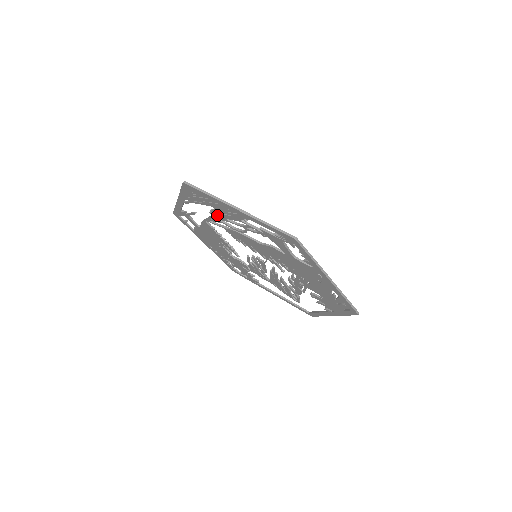
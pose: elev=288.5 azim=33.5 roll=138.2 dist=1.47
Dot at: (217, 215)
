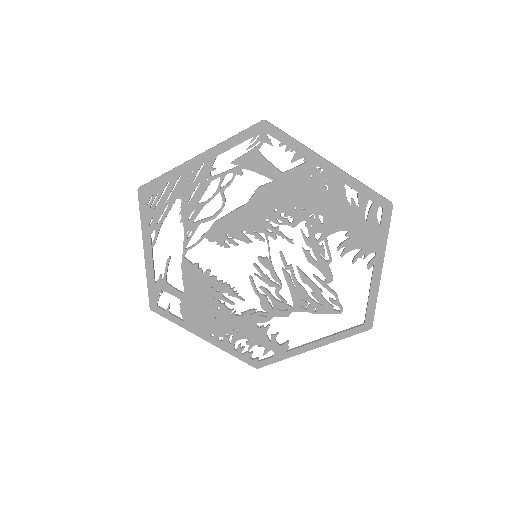
Dot at: (188, 212)
